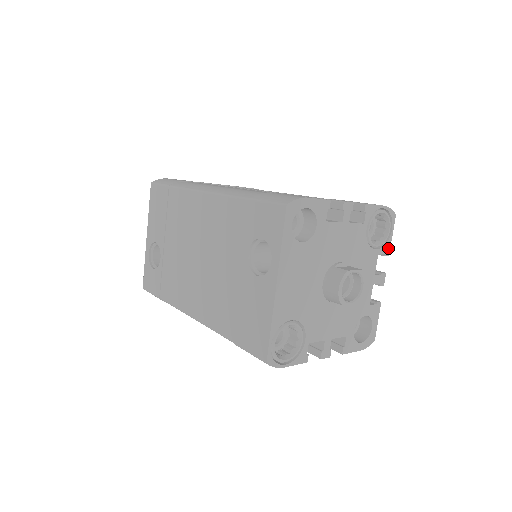
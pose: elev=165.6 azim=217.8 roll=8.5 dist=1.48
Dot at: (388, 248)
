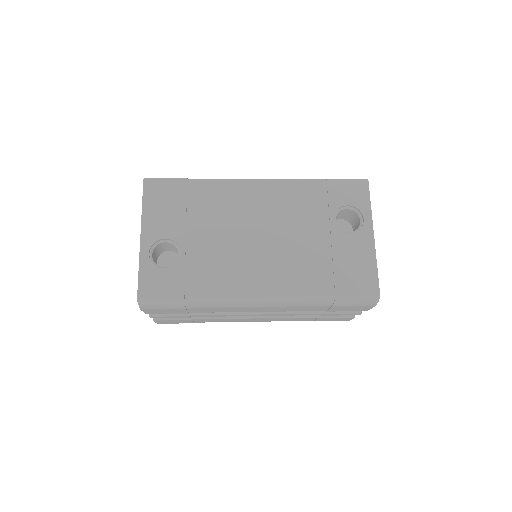
Dot at: occluded
